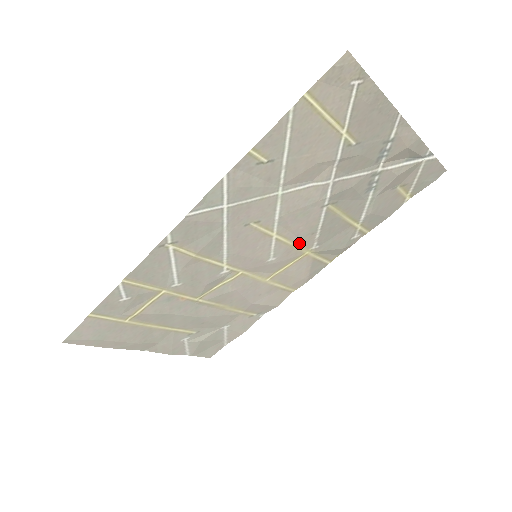
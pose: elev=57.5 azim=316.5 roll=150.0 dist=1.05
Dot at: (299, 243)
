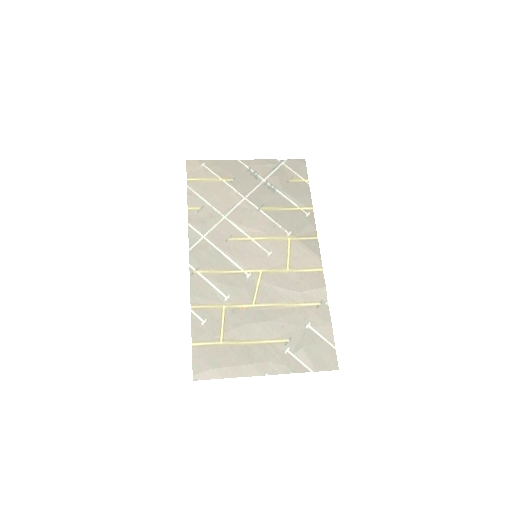
Dot at: (274, 236)
